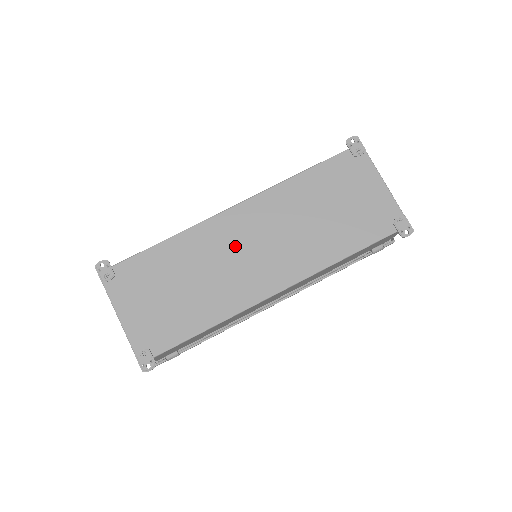
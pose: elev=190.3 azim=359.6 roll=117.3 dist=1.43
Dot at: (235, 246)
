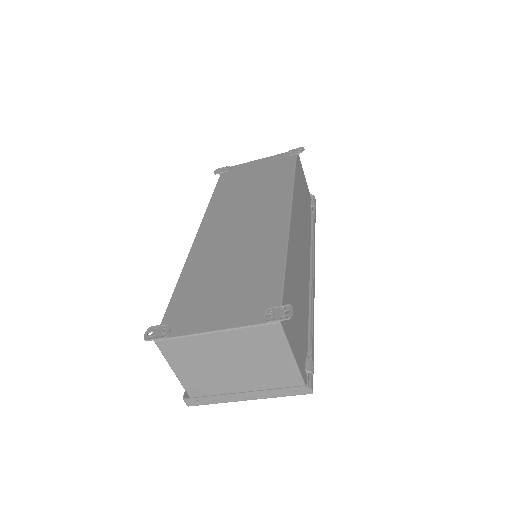
Dot at: (229, 233)
